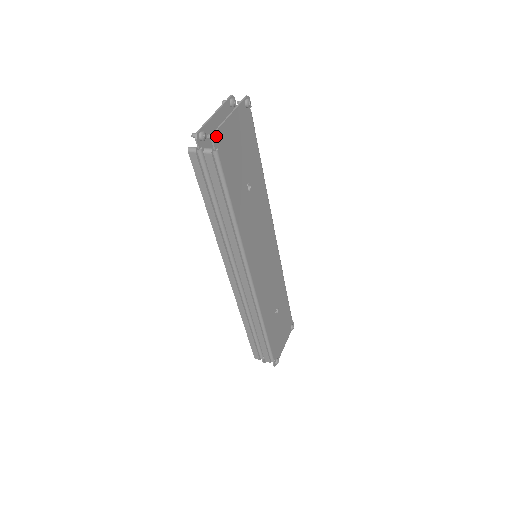
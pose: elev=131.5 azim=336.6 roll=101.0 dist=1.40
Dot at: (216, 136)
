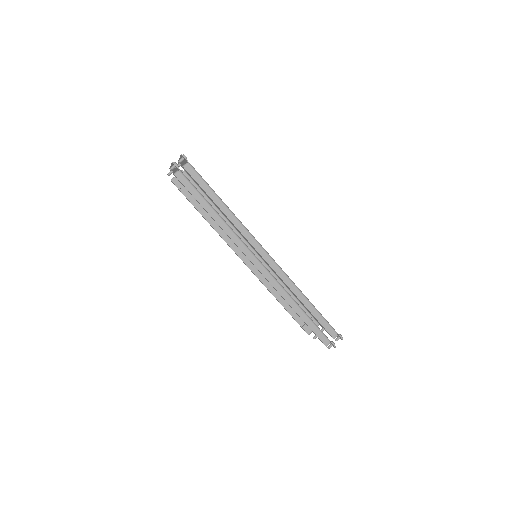
Dot at: (183, 155)
